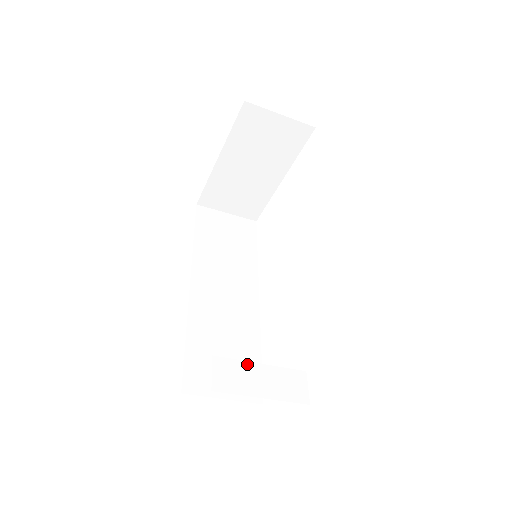
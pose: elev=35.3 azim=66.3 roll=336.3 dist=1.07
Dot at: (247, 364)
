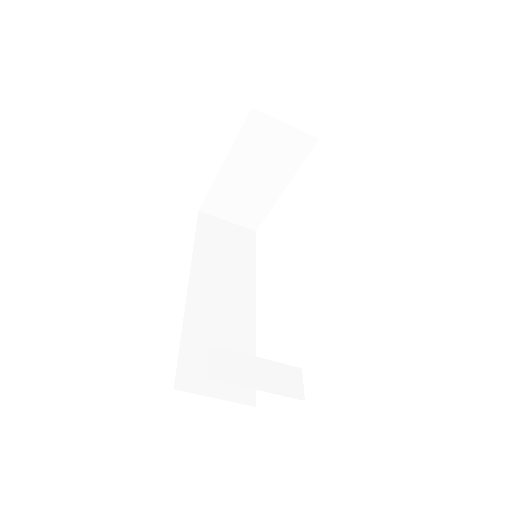
Dot at: (243, 356)
